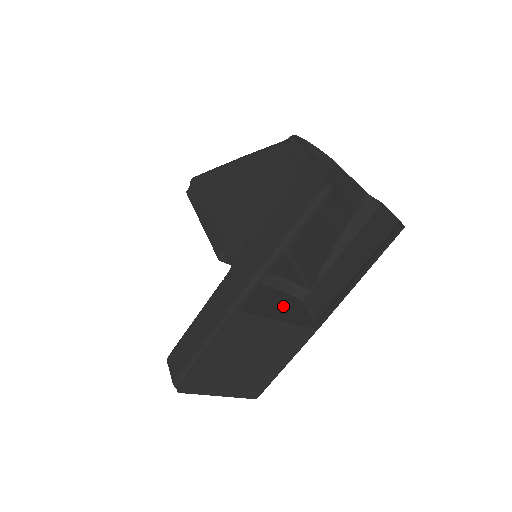
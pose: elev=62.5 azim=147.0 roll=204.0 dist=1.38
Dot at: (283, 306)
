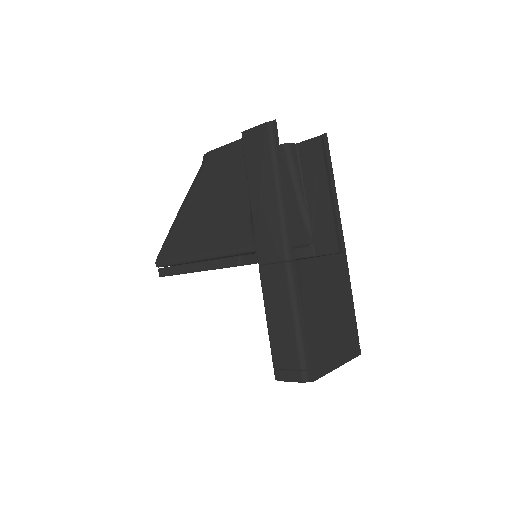
Dot at: occluded
